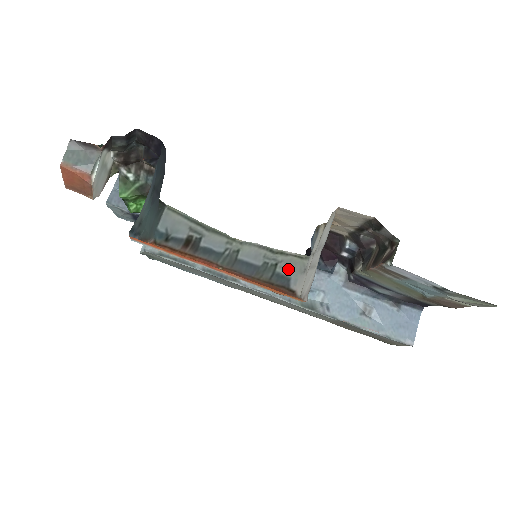
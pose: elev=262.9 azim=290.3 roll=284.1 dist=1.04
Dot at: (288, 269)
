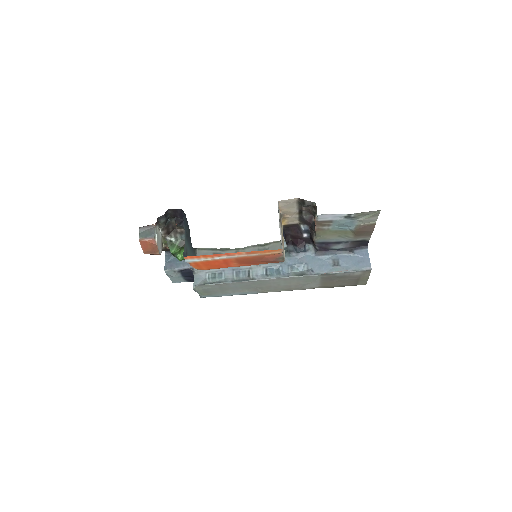
Dot at: occluded
